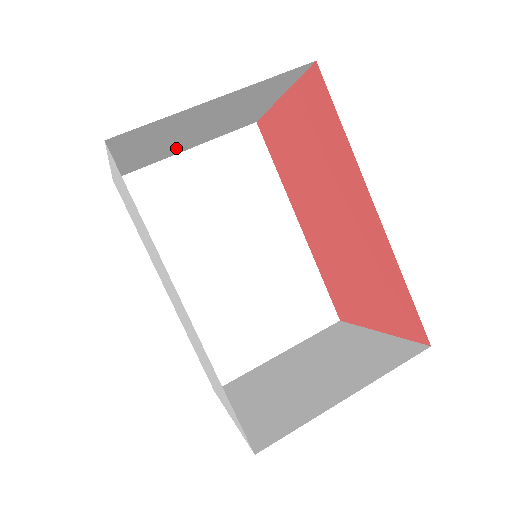
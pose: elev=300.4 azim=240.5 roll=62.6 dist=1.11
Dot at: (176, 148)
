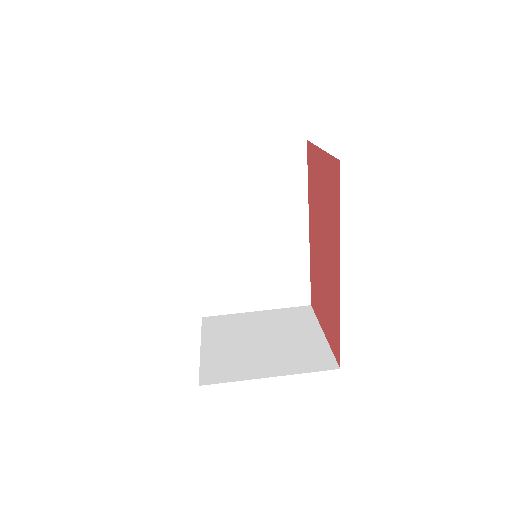
Dot at: occluded
